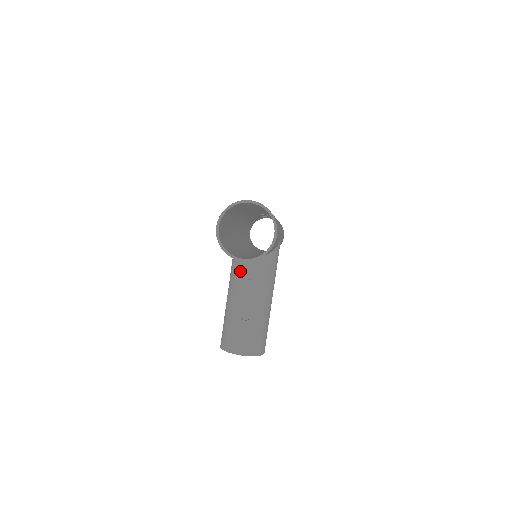
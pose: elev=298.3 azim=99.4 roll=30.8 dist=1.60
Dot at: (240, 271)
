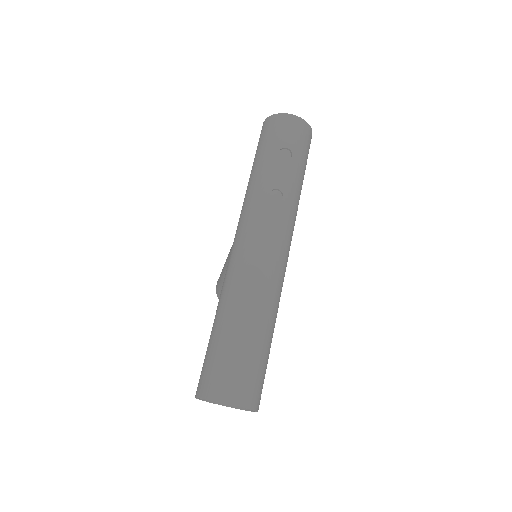
Dot at: occluded
